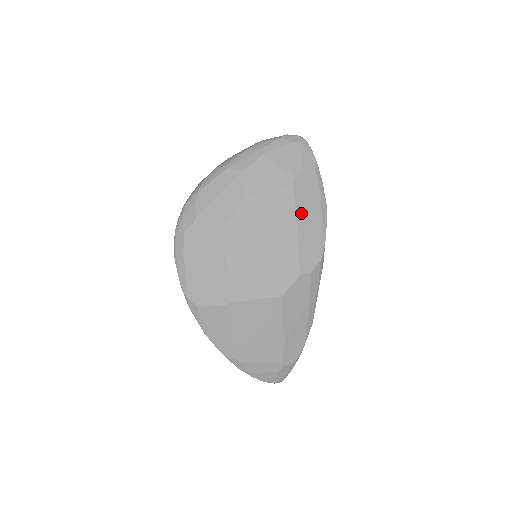
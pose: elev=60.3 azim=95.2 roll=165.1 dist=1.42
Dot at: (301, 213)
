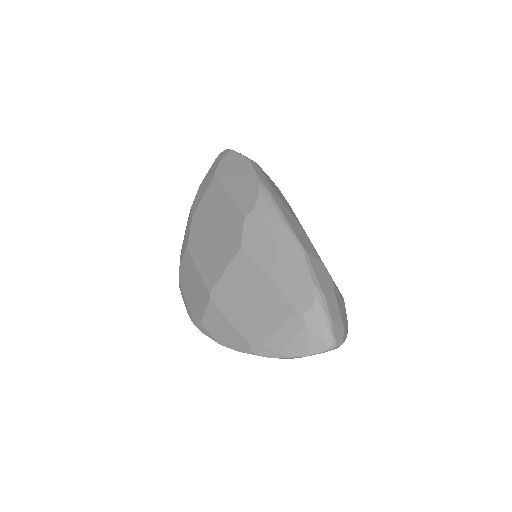
Dot at: (228, 183)
